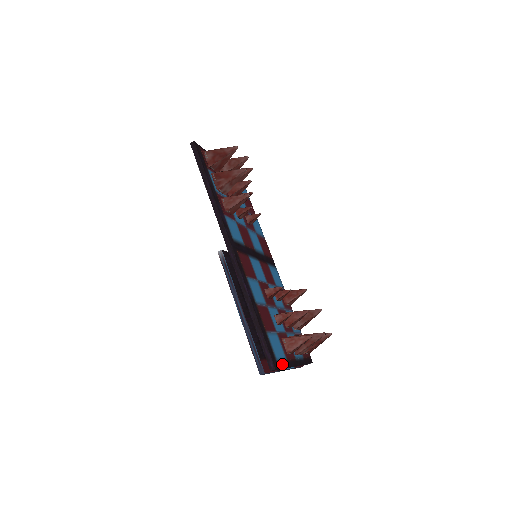
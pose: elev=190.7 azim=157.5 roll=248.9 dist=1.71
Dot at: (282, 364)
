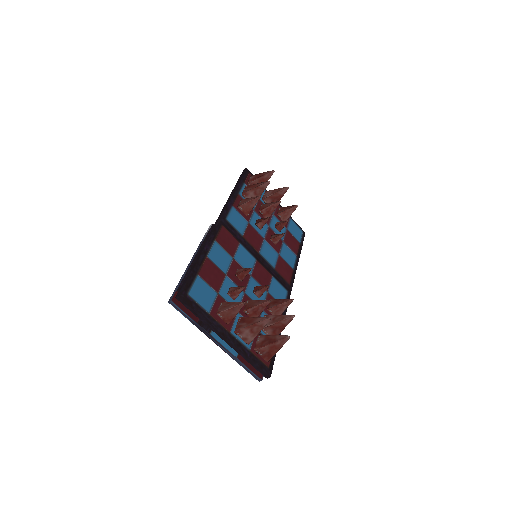
Dot at: (197, 307)
